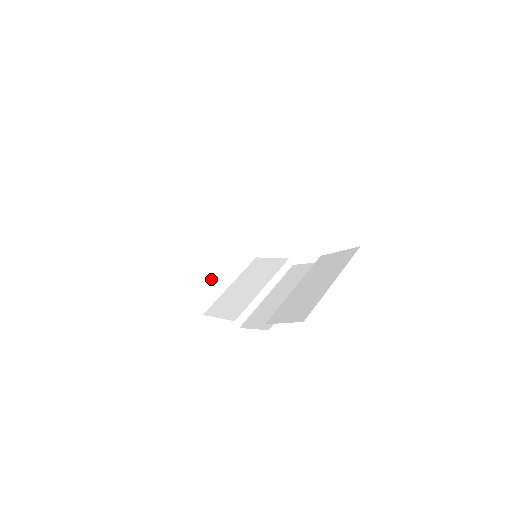
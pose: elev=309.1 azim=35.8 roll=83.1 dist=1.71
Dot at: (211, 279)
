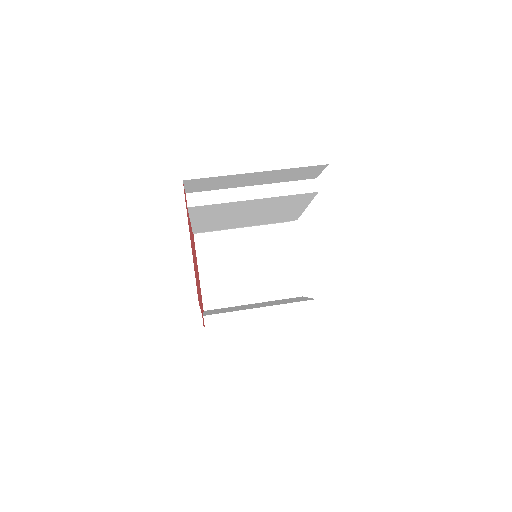
Dot at: (235, 284)
